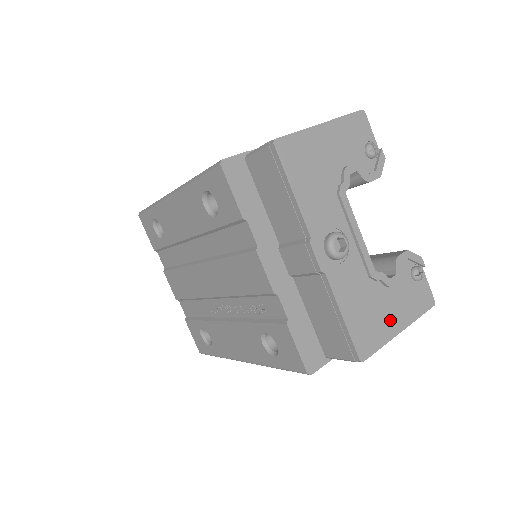
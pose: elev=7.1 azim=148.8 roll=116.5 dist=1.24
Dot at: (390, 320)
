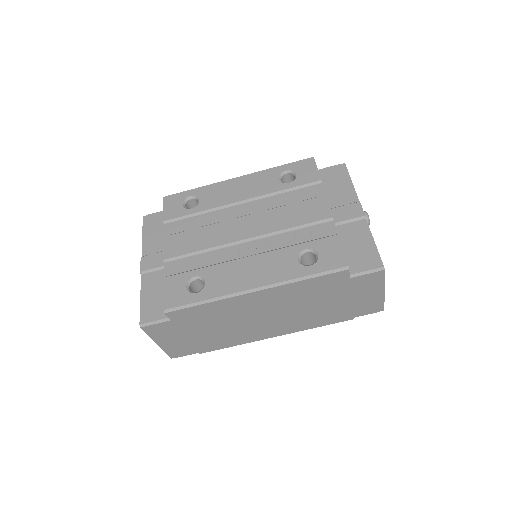
Dot at: occluded
